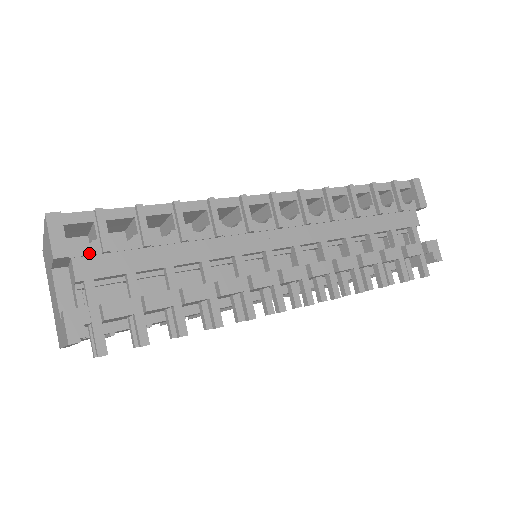
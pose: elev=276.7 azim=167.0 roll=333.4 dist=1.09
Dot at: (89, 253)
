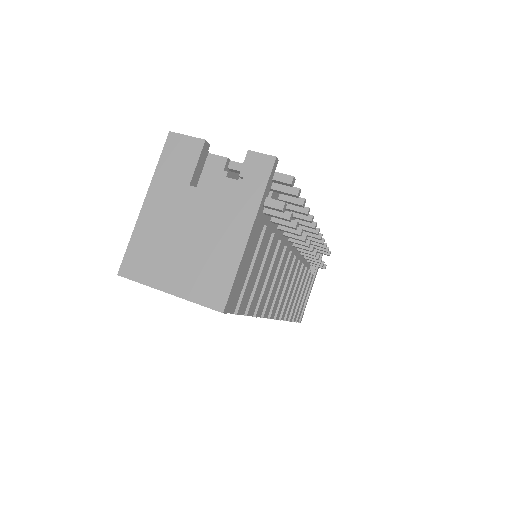
Dot at: occluded
